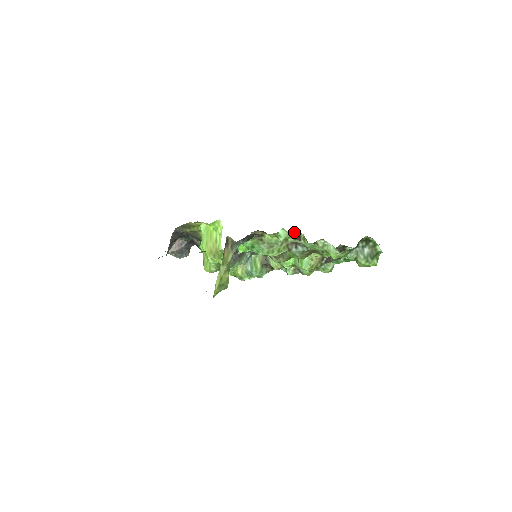
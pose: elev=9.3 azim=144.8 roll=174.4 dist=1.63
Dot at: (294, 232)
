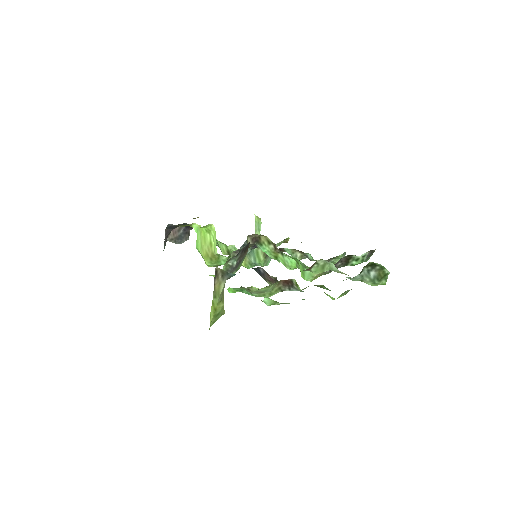
Dot at: occluded
